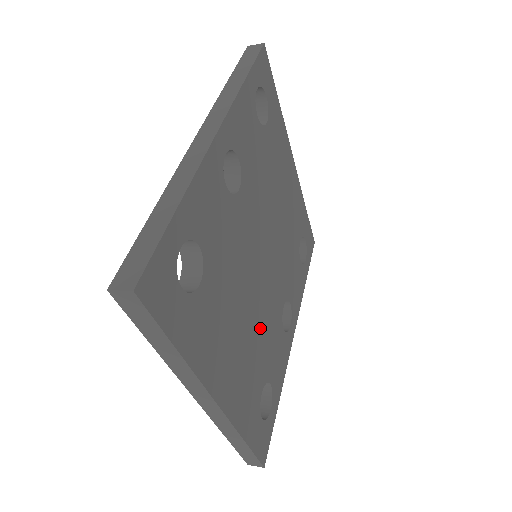
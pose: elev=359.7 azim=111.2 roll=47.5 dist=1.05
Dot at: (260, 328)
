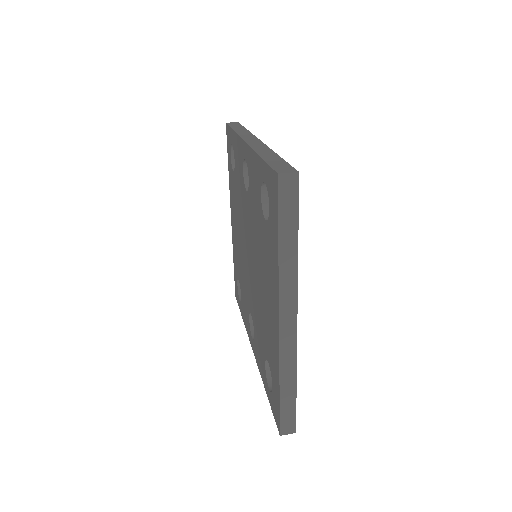
Dot at: occluded
